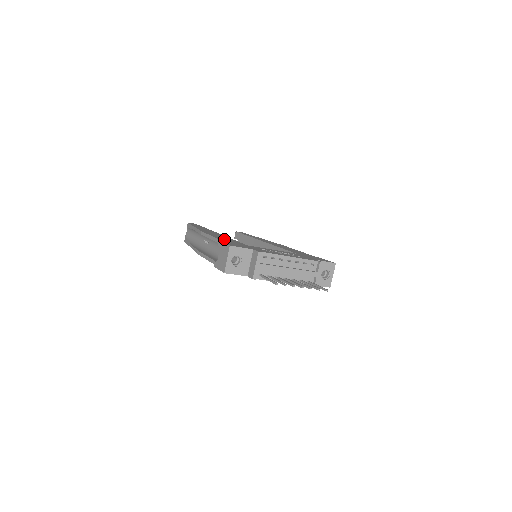
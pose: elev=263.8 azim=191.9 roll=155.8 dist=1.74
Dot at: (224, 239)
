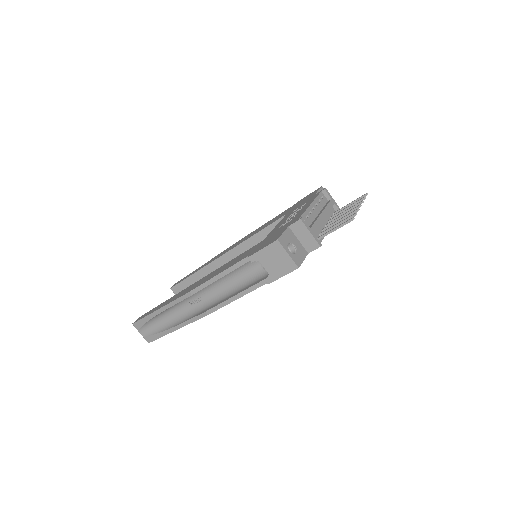
Dot at: (236, 261)
